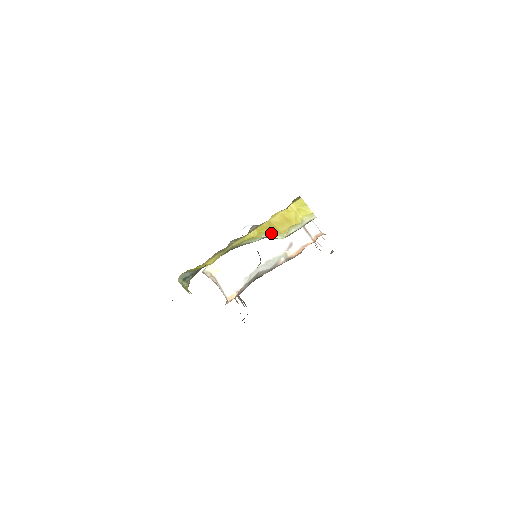
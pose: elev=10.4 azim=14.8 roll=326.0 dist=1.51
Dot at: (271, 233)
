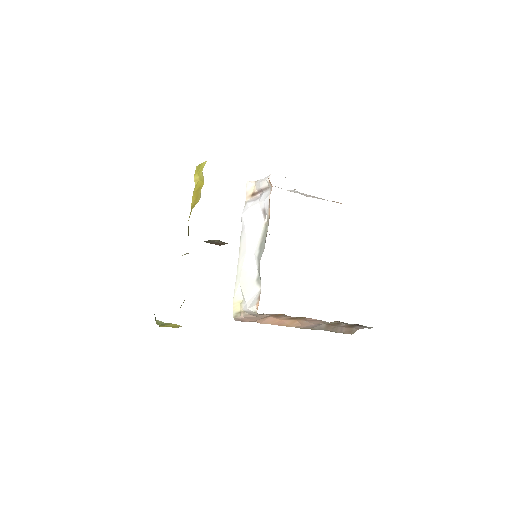
Dot at: (191, 211)
